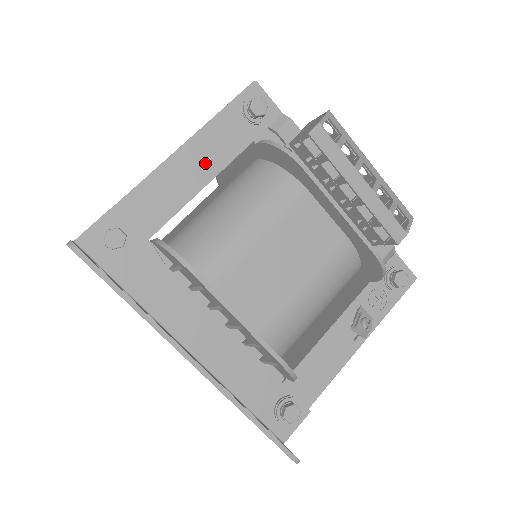
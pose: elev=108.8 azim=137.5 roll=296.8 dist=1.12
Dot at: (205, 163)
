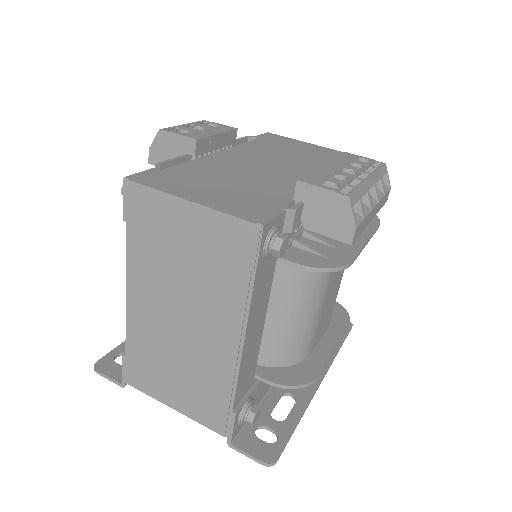
Dot at: (259, 316)
